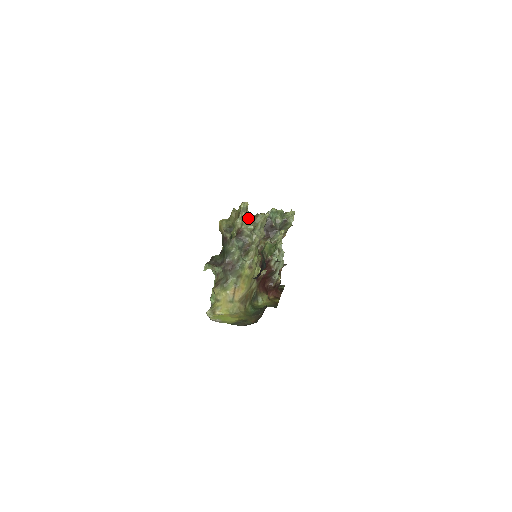
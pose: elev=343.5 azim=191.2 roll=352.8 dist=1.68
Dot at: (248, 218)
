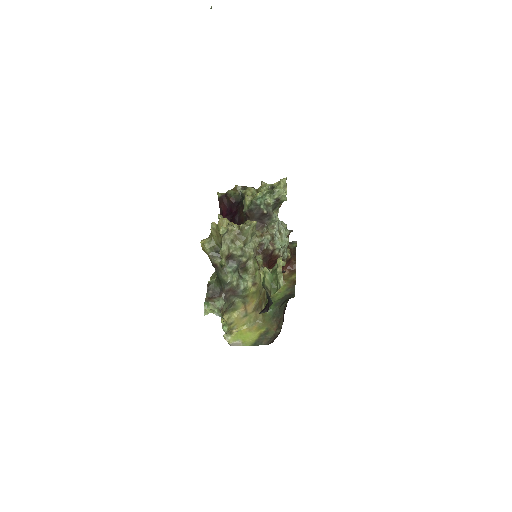
Dot at: (233, 237)
